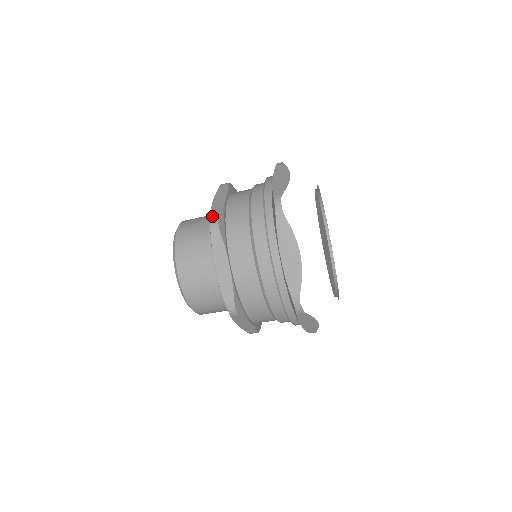
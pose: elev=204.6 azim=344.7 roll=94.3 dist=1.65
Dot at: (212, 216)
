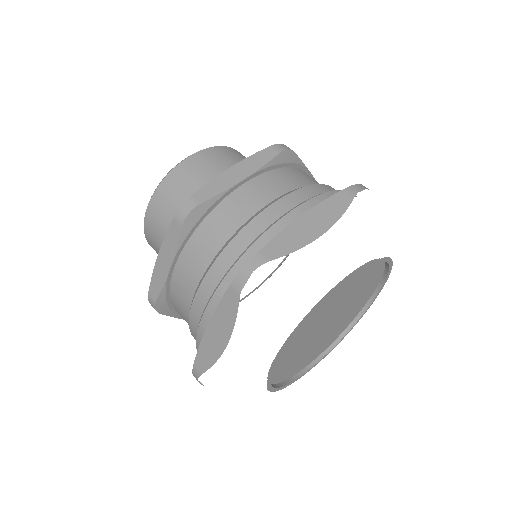
Dot at: occluded
